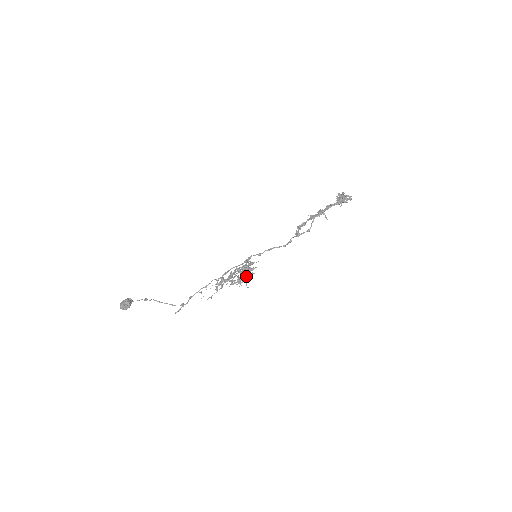
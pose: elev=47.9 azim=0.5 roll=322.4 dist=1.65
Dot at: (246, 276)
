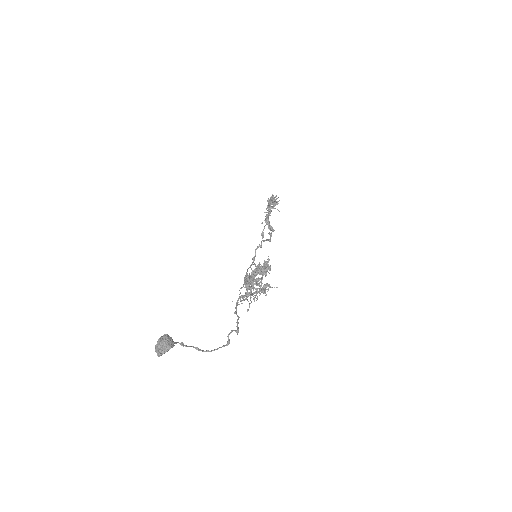
Dot at: (268, 266)
